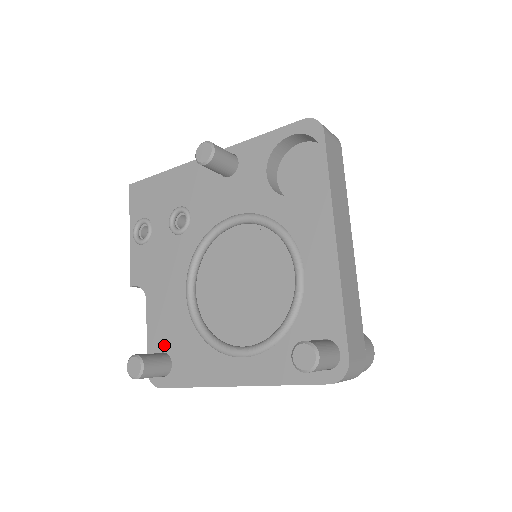
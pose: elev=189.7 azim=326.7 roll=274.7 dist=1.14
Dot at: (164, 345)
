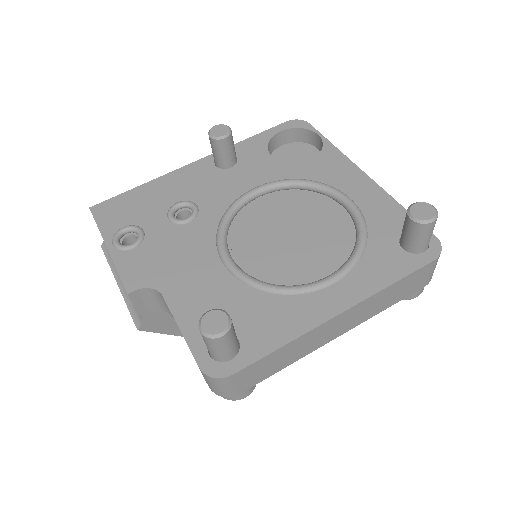
Dot at: occluded
